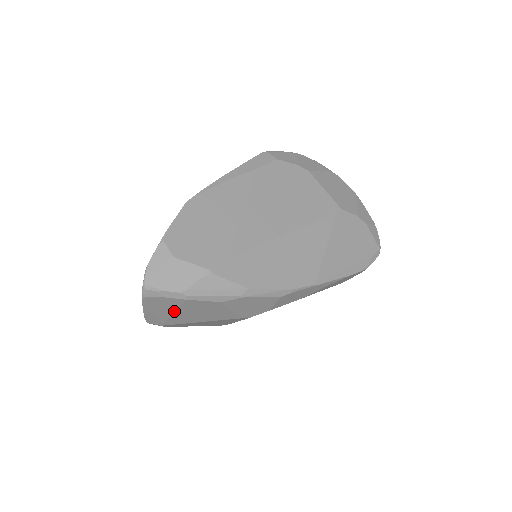
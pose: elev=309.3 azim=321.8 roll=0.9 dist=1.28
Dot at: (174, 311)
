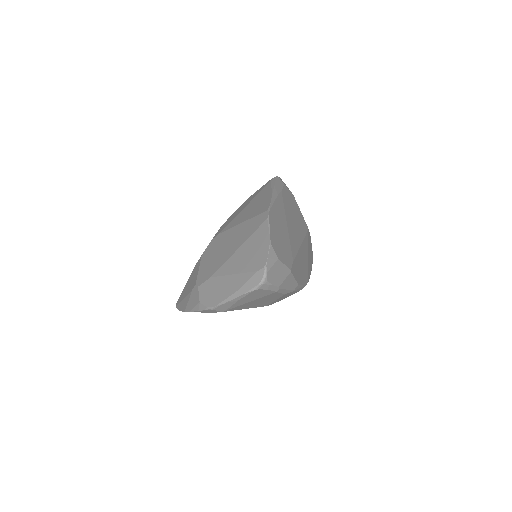
Dot at: (253, 300)
